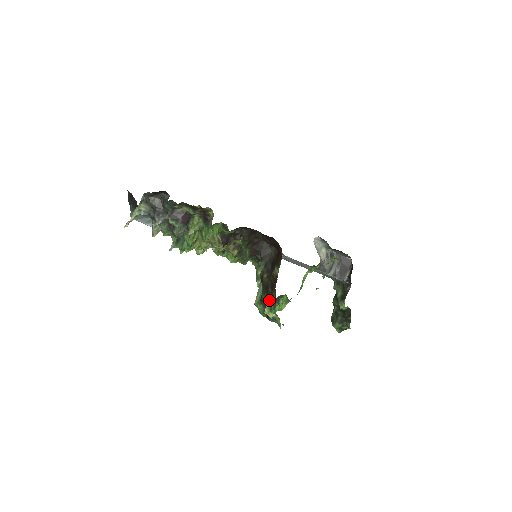
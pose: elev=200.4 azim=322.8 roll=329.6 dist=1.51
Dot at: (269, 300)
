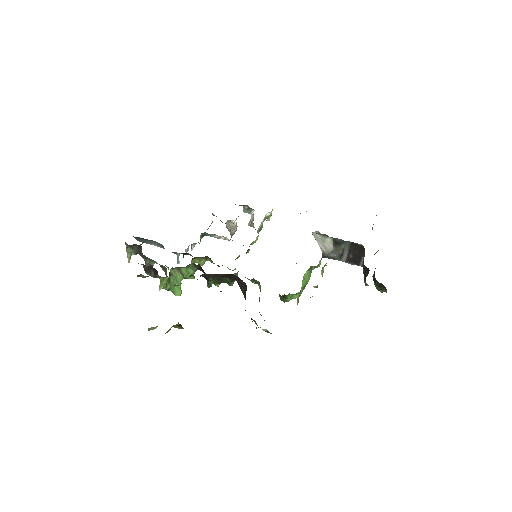
Dot at: (255, 322)
